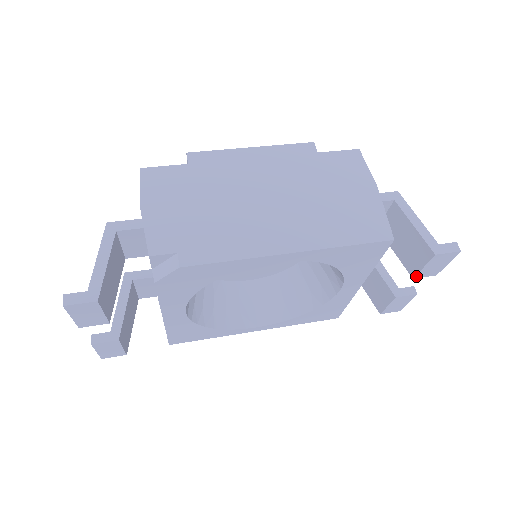
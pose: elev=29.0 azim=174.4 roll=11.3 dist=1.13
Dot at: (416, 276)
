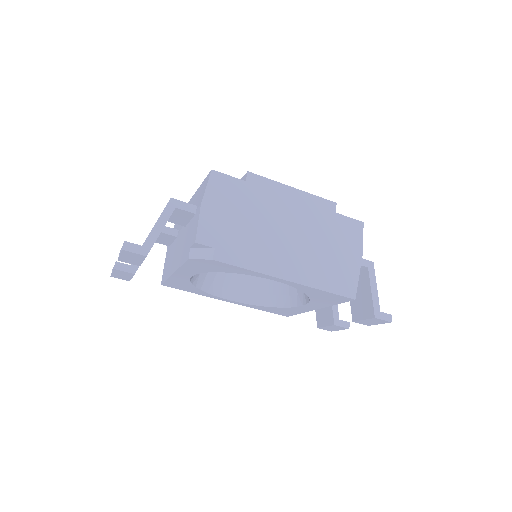
Dot at: (355, 321)
